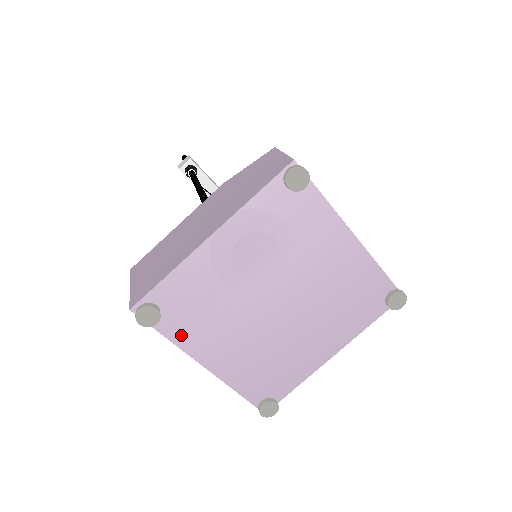
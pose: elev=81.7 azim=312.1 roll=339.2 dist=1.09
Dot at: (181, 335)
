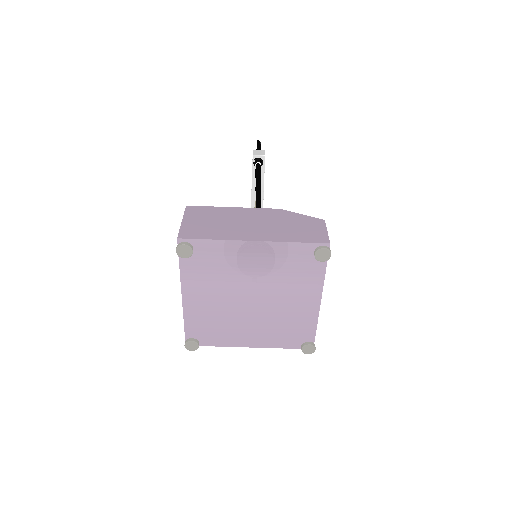
Dot at: (188, 272)
